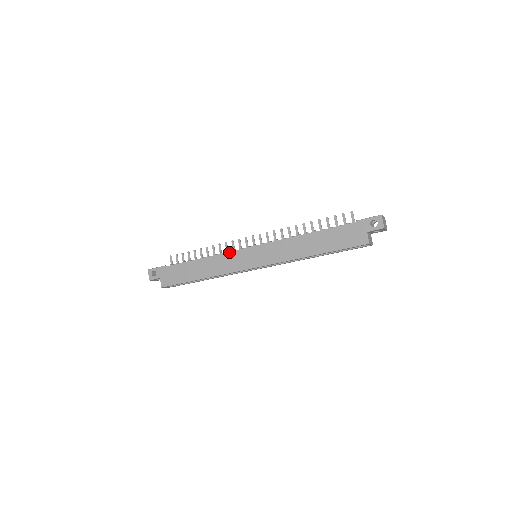
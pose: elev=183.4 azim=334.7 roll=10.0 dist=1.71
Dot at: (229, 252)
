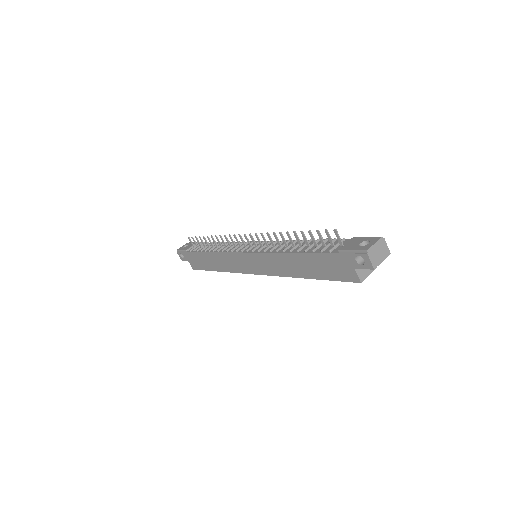
Dot at: (228, 253)
